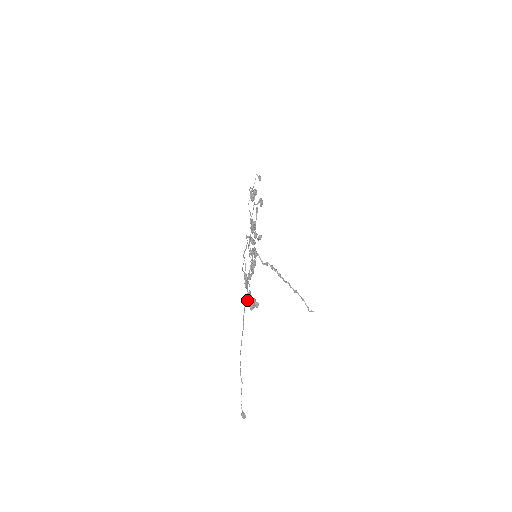
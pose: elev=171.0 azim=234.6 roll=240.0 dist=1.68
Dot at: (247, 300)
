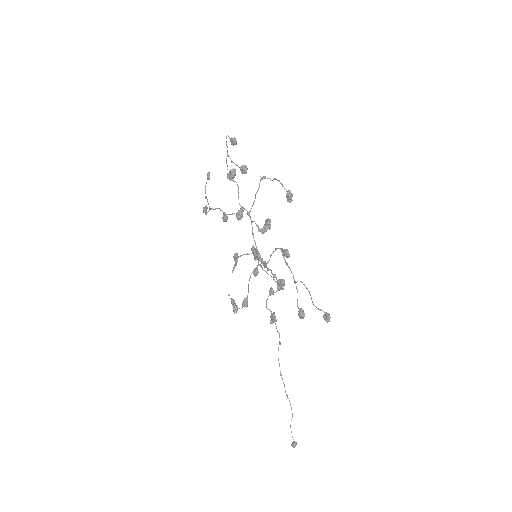
Dot at: (274, 321)
